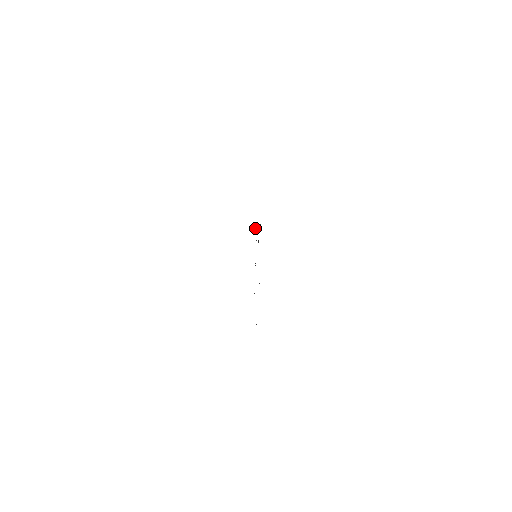
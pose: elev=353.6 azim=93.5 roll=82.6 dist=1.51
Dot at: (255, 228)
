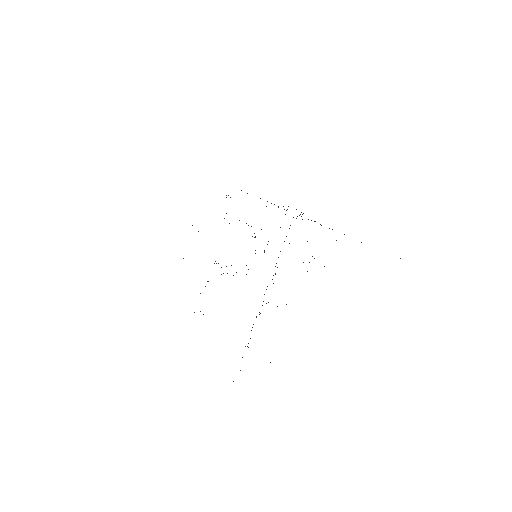
Dot at: (286, 236)
